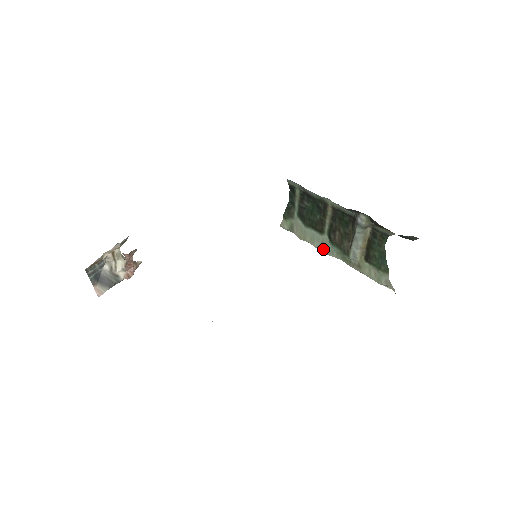
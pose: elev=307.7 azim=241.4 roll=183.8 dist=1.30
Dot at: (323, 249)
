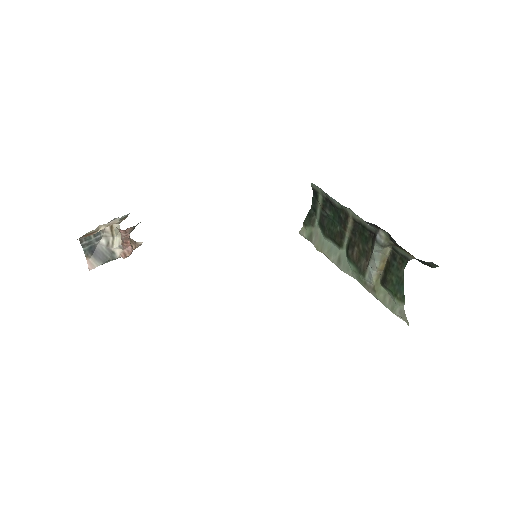
Dot at: (339, 264)
